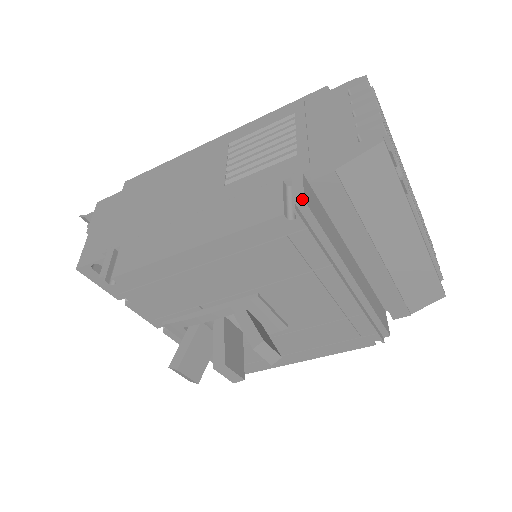
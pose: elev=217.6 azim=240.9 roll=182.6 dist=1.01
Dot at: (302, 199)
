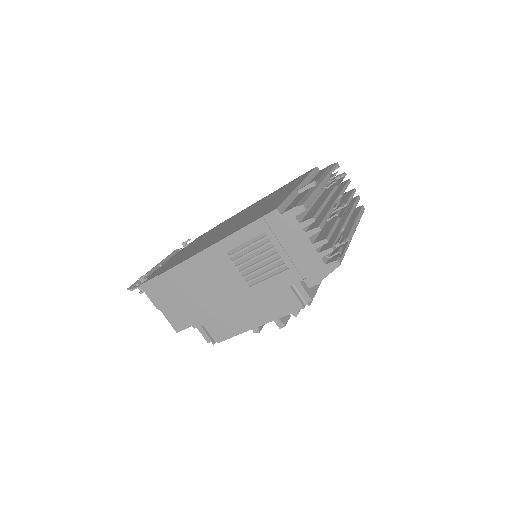
Dot at: (310, 300)
